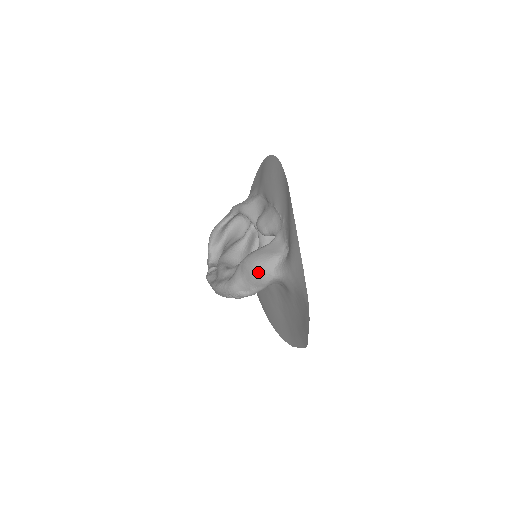
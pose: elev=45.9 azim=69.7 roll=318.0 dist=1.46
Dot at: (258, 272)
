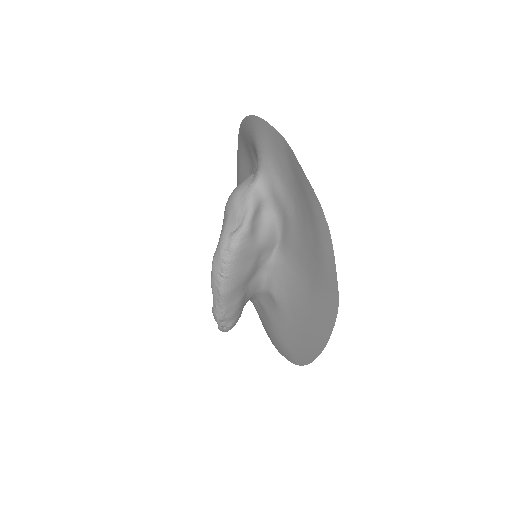
Dot at: (237, 192)
